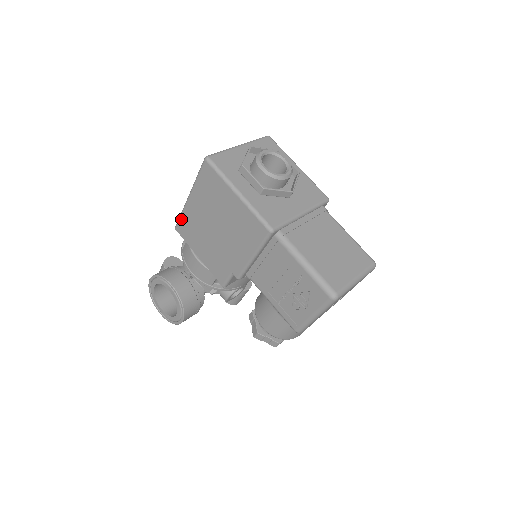
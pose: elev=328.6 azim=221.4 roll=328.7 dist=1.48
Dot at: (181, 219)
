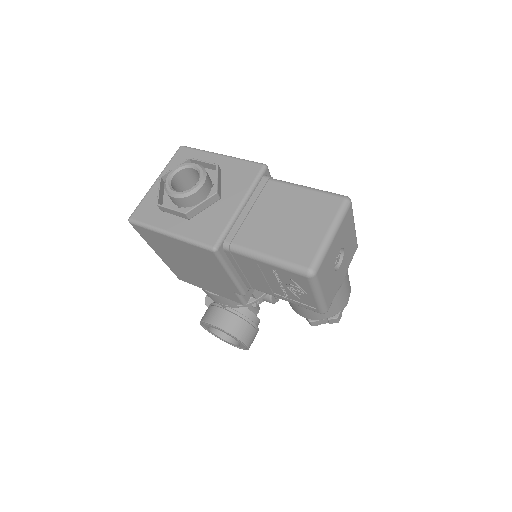
Dot at: (172, 271)
